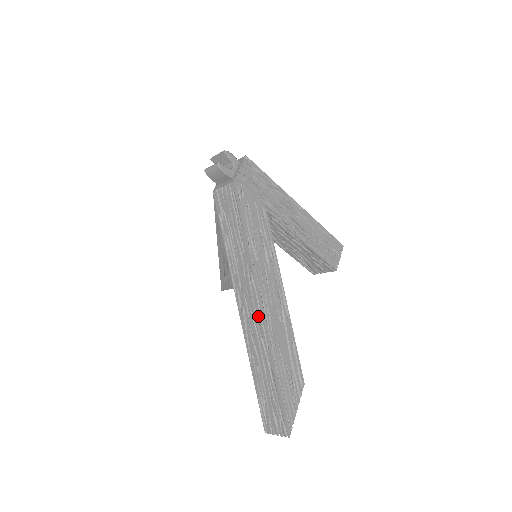
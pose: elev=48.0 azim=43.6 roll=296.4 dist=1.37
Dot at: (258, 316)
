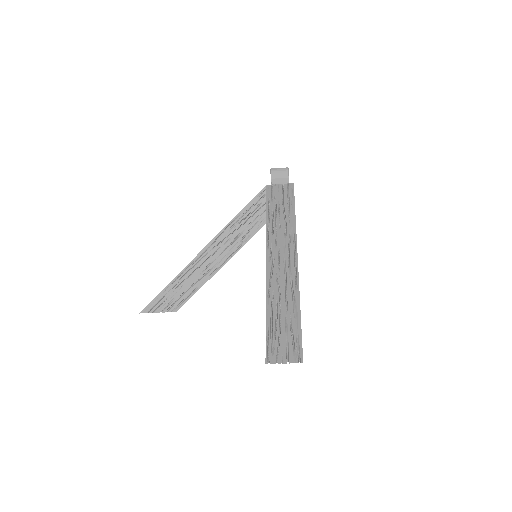
Dot at: (292, 263)
